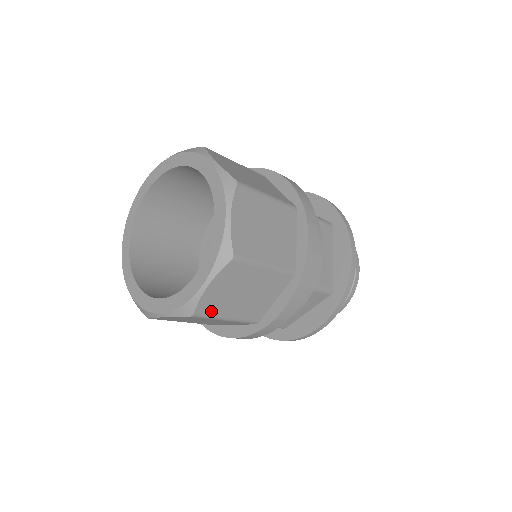
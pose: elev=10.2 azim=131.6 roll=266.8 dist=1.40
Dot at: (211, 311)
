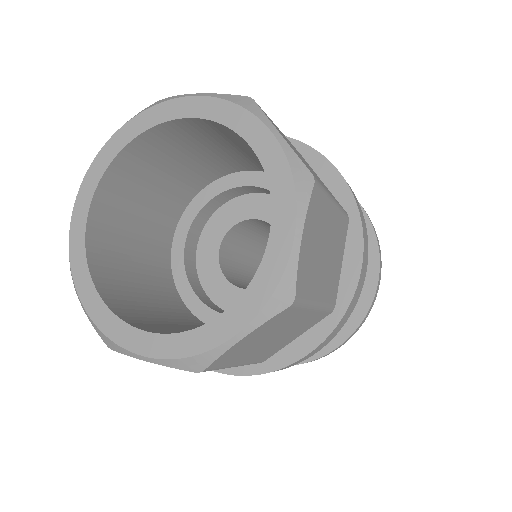
Dot at: (306, 289)
